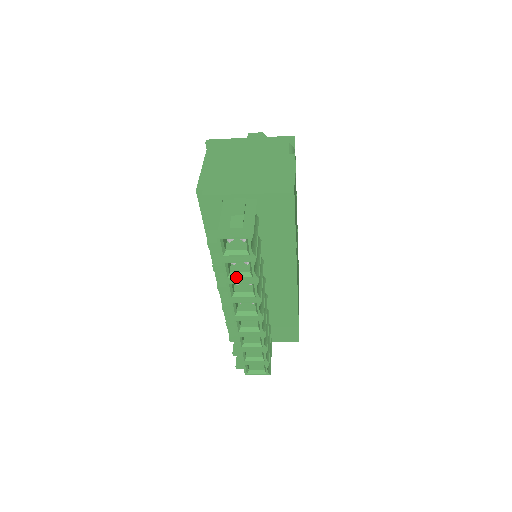
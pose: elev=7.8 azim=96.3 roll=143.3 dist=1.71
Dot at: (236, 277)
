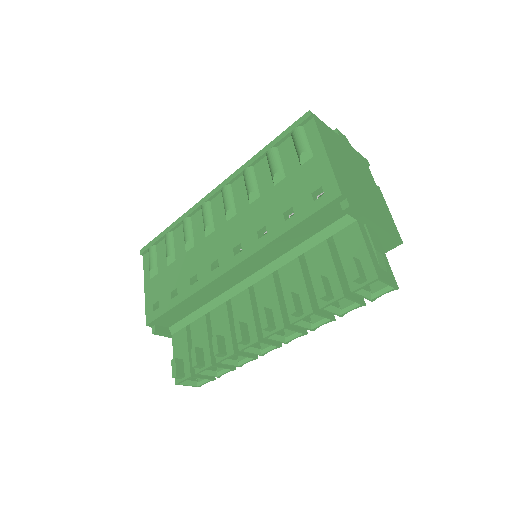
Dot at: (329, 311)
